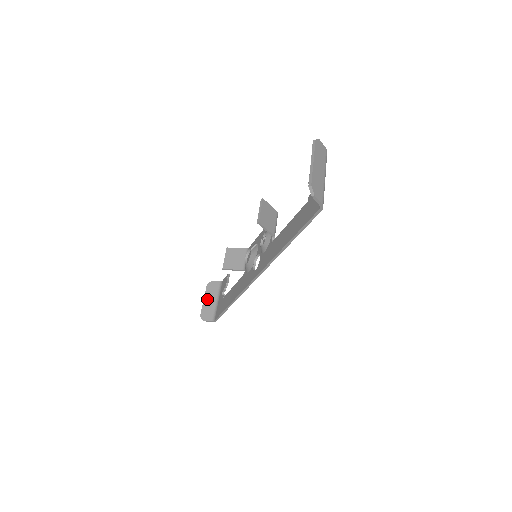
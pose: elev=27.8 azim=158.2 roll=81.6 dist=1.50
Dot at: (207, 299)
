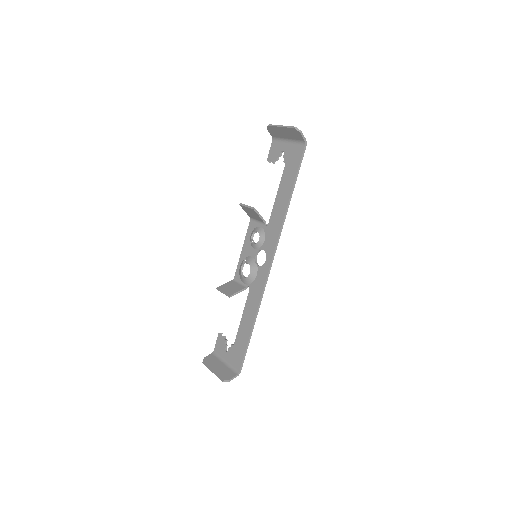
Dot at: (214, 368)
